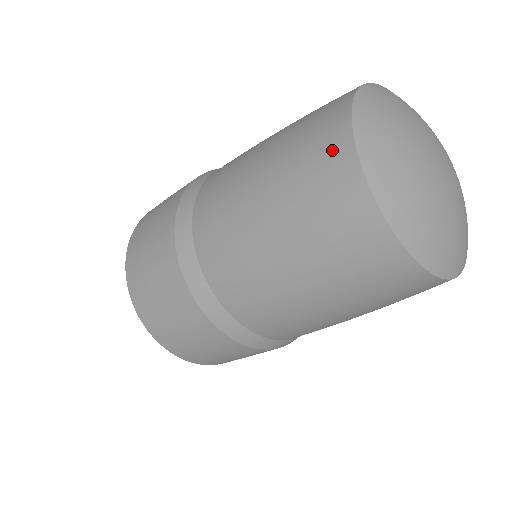
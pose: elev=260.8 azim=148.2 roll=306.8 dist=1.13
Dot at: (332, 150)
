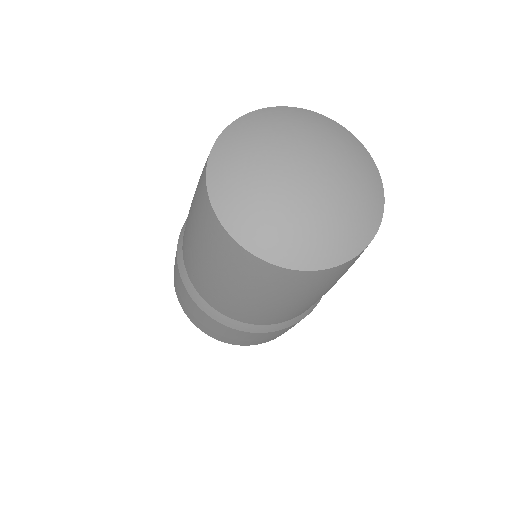
Dot at: occluded
